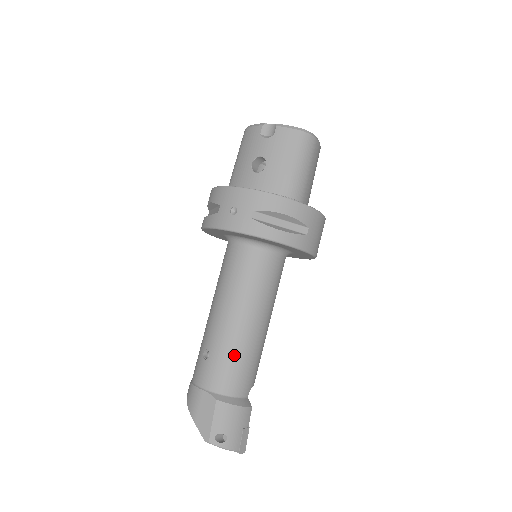
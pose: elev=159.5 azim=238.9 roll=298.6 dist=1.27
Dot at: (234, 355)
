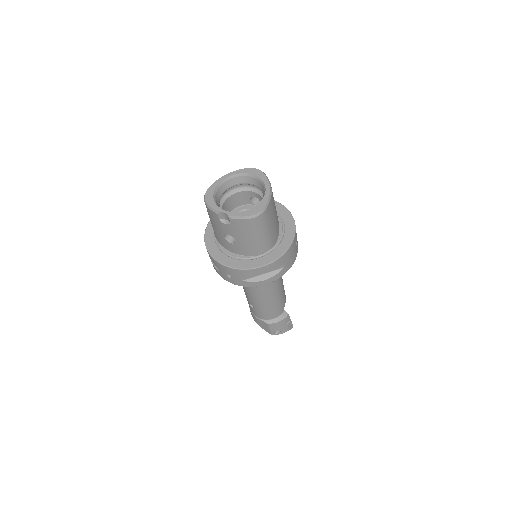
Dot at: (267, 308)
